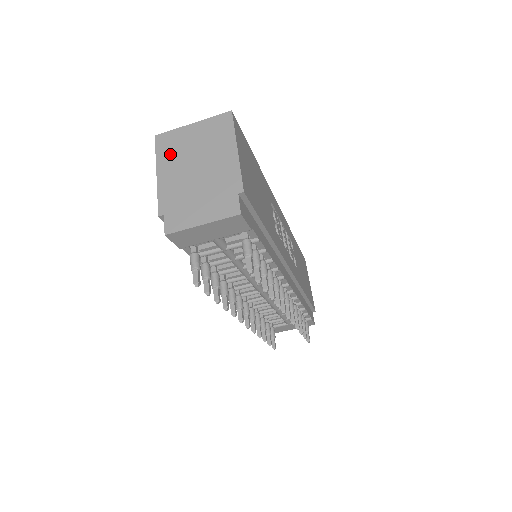
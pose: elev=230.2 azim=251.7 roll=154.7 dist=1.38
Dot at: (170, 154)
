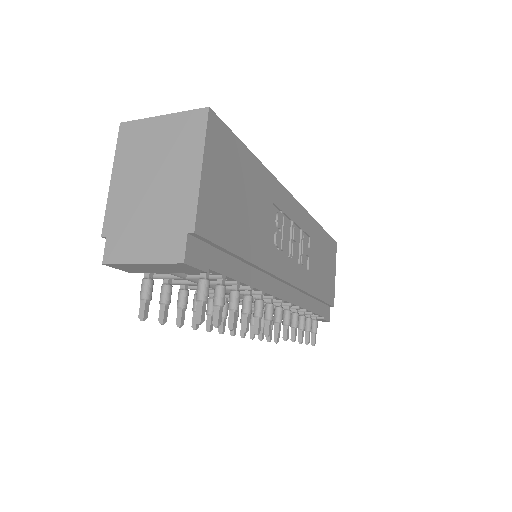
Dot at: (130, 154)
